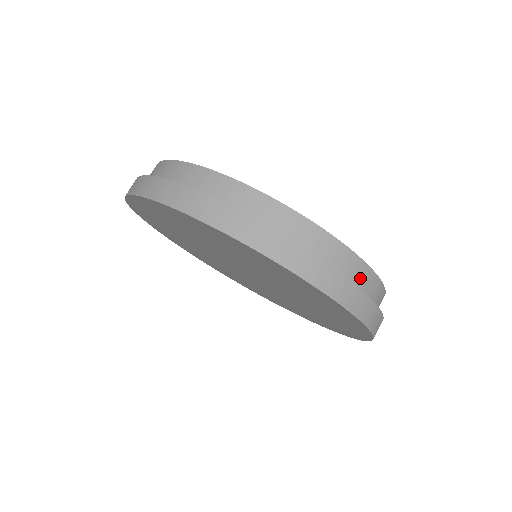
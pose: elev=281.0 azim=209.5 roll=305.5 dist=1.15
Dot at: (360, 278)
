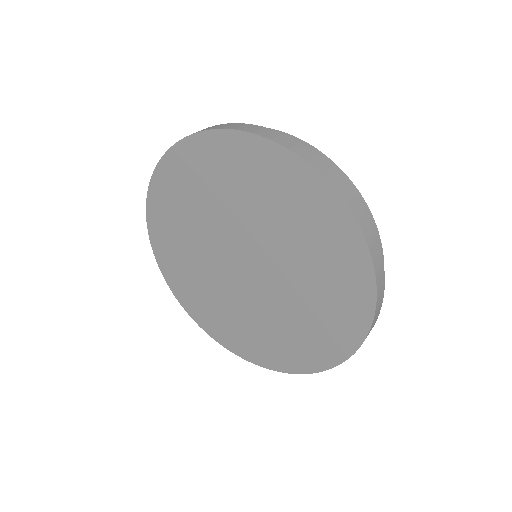
Dot at: occluded
